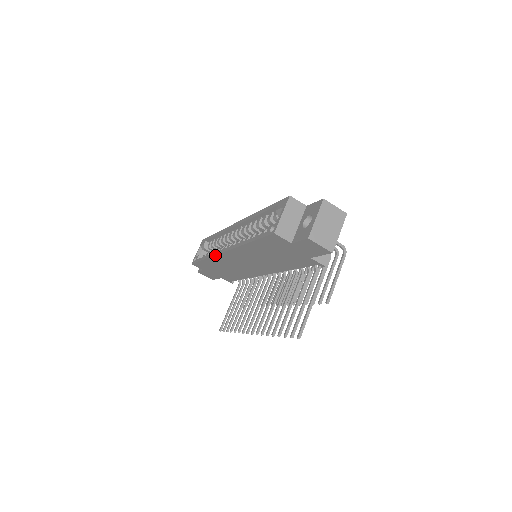
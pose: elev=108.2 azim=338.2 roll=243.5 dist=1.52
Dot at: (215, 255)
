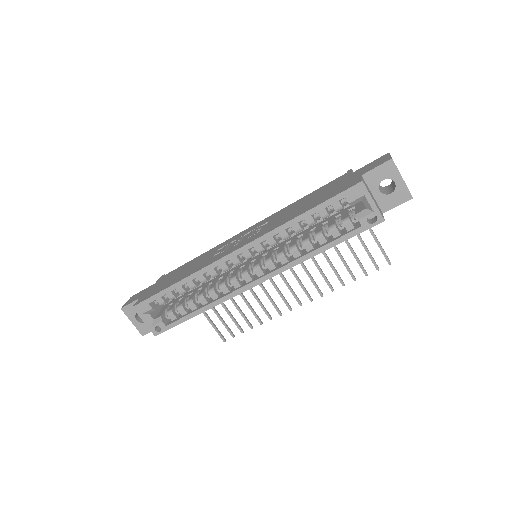
Dot at: occluded
